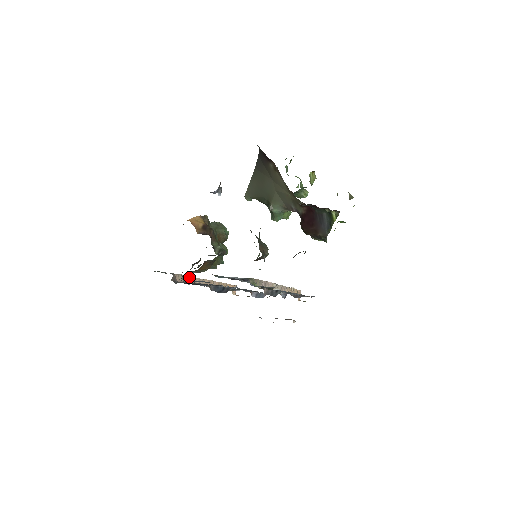
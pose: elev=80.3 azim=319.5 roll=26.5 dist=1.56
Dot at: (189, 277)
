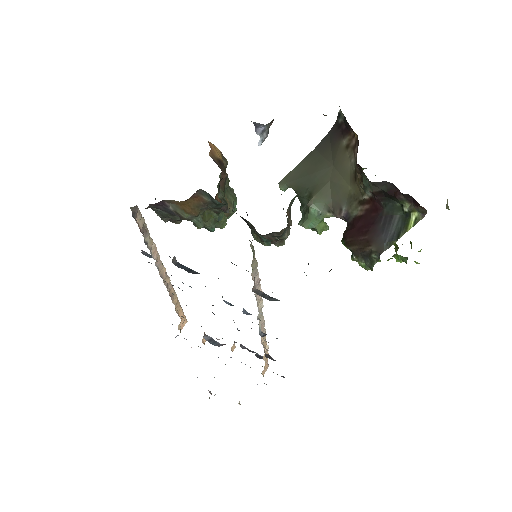
Dot at: (150, 238)
